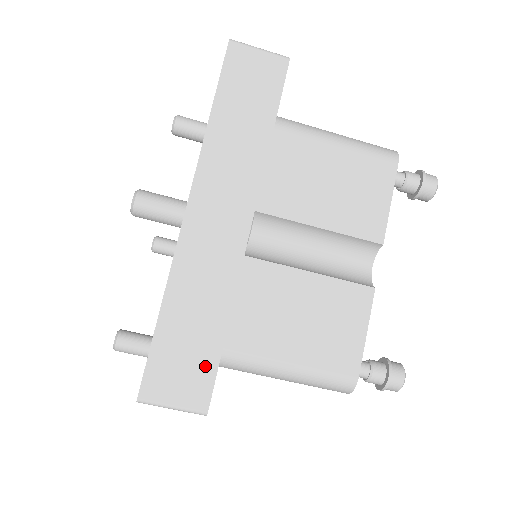
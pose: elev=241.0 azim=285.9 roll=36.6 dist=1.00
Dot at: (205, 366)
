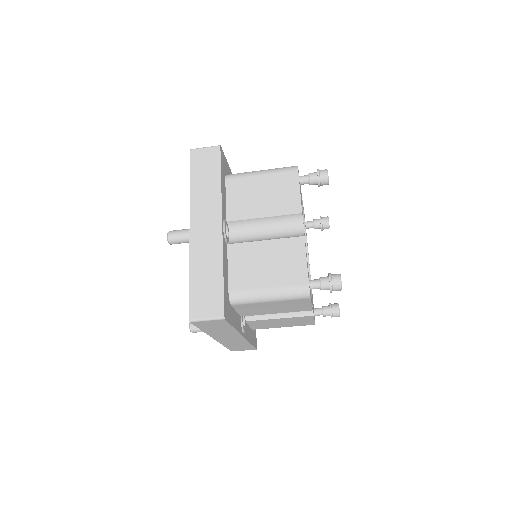
Dot at: occluded
